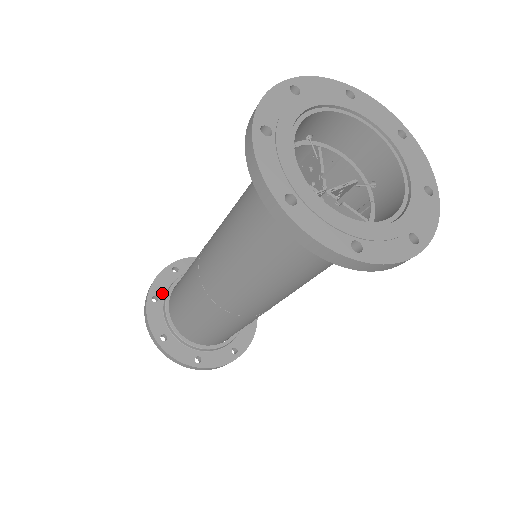
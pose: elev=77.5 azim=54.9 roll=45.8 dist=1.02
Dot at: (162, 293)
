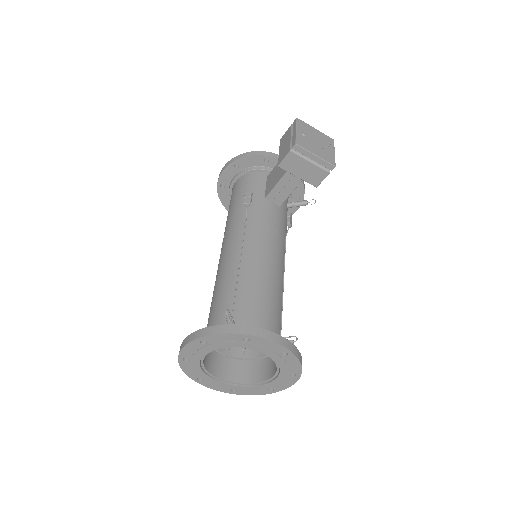
Dot at: (227, 182)
